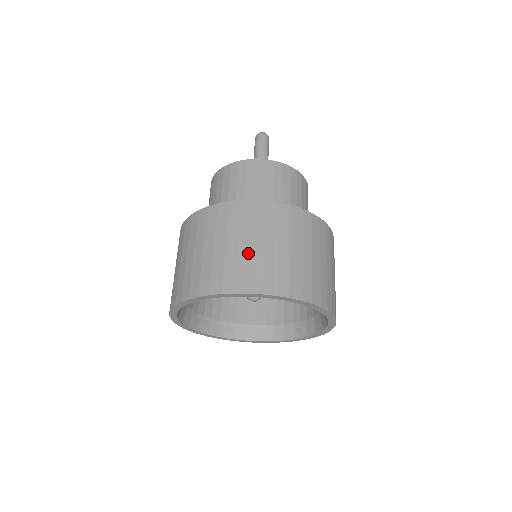
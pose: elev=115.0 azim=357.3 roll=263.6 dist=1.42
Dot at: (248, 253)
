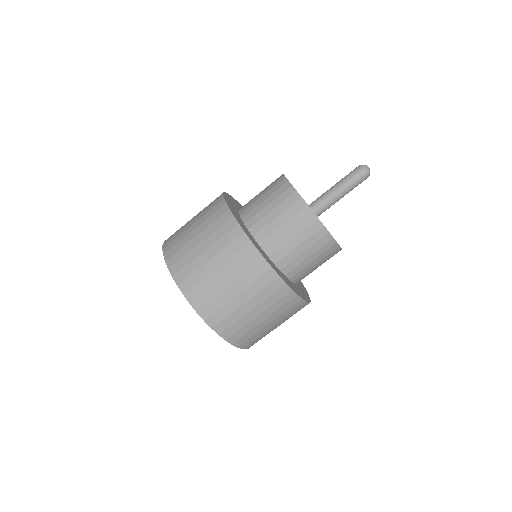
Dot at: (237, 306)
